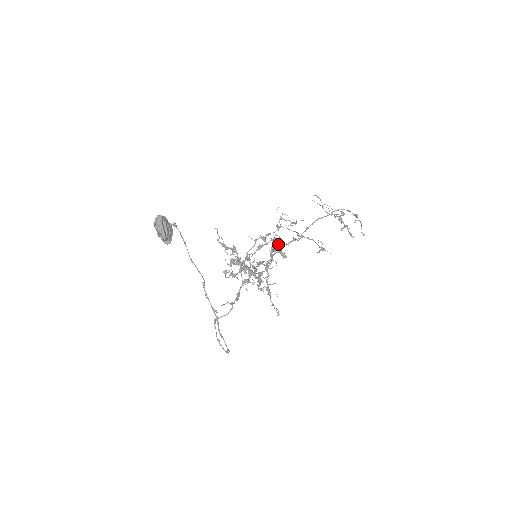
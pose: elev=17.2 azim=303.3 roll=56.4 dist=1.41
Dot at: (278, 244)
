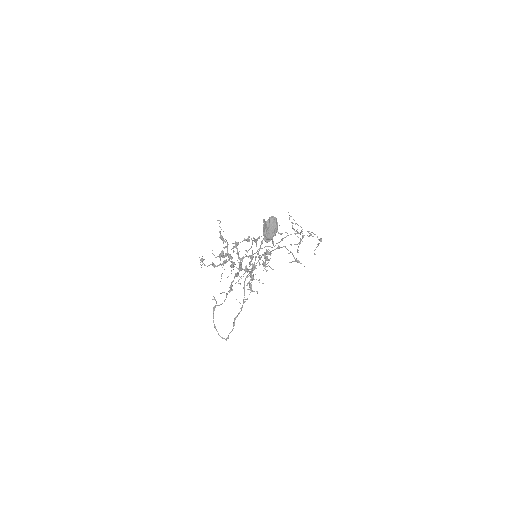
Dot at: (268, 249)
